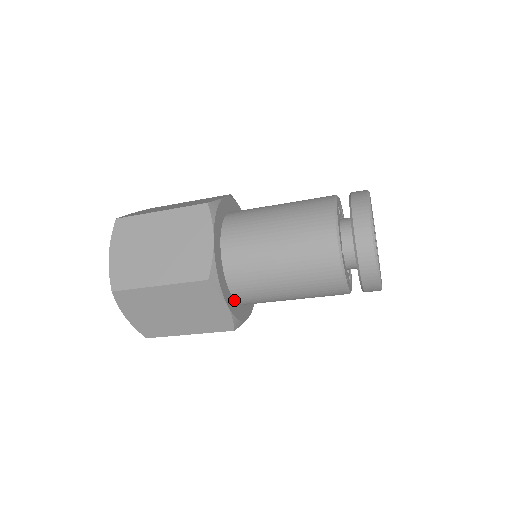
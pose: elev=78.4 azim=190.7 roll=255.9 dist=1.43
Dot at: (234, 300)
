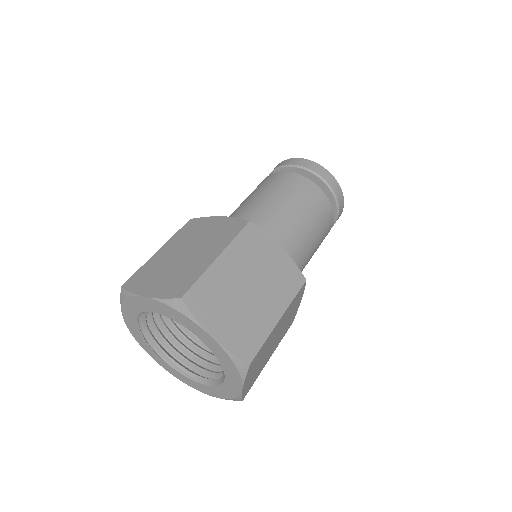
Dot at: occluded
